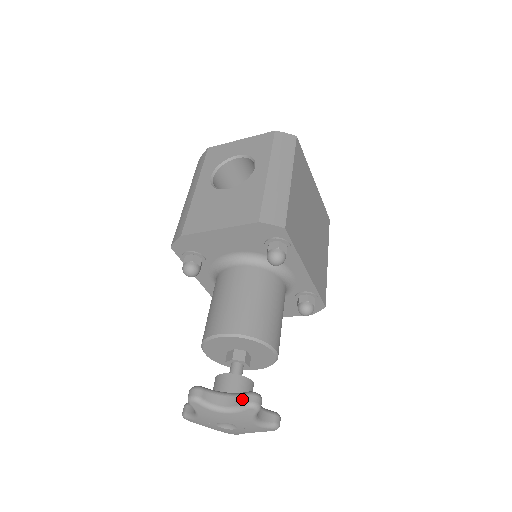
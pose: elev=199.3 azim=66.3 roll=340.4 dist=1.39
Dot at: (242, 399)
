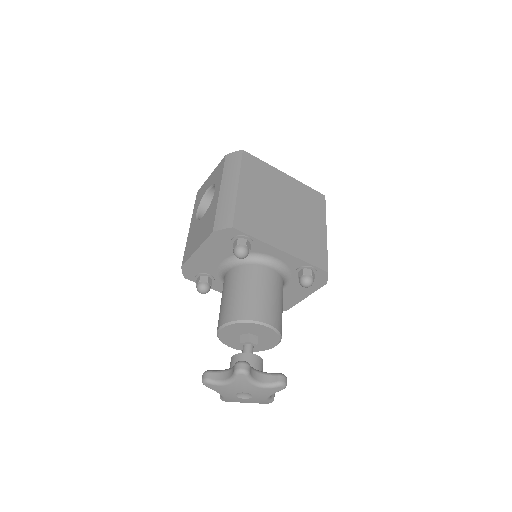
Dot at: (233, 369)
